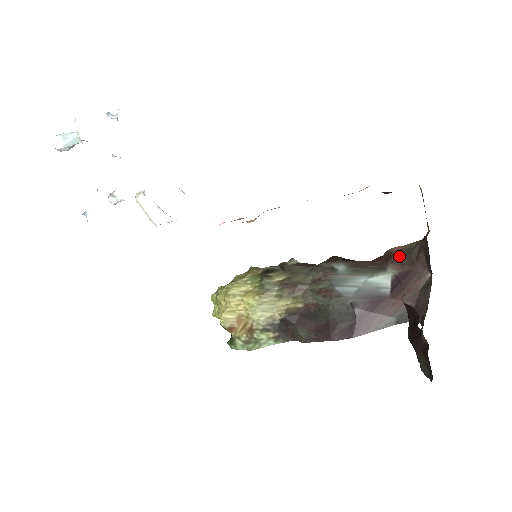
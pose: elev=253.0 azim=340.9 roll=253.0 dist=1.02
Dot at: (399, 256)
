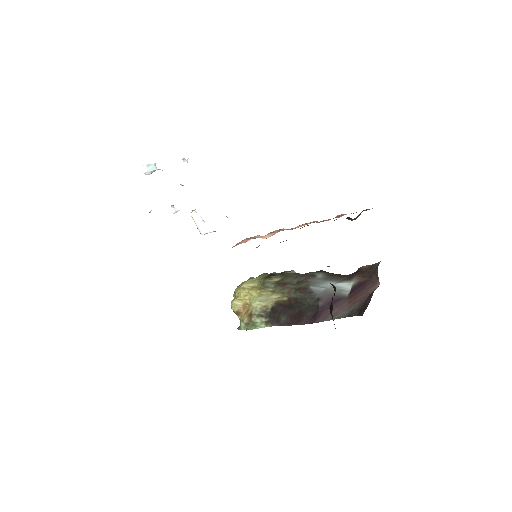
Dot at: (364, 271)
